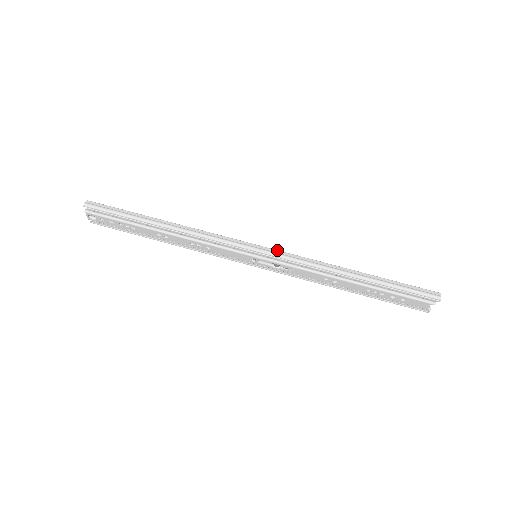
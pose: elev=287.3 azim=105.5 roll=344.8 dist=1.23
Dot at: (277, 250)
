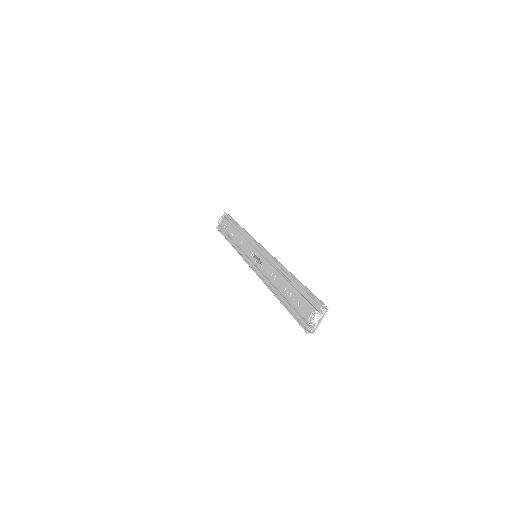
Dot at: occluded
